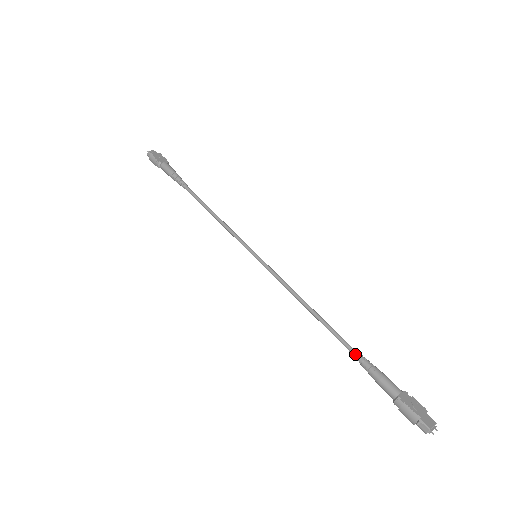
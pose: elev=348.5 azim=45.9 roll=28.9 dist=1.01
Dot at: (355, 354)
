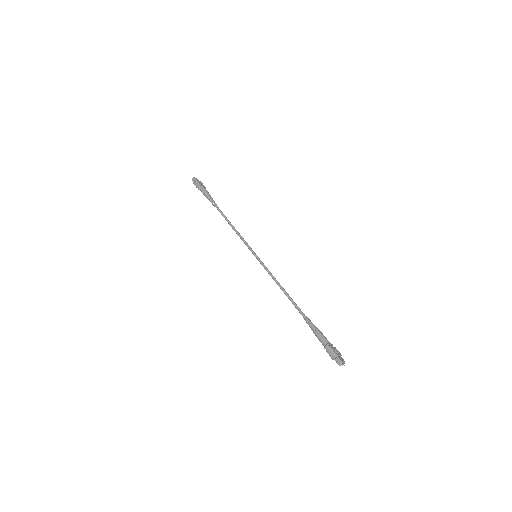
Dot at: (307, 319)
